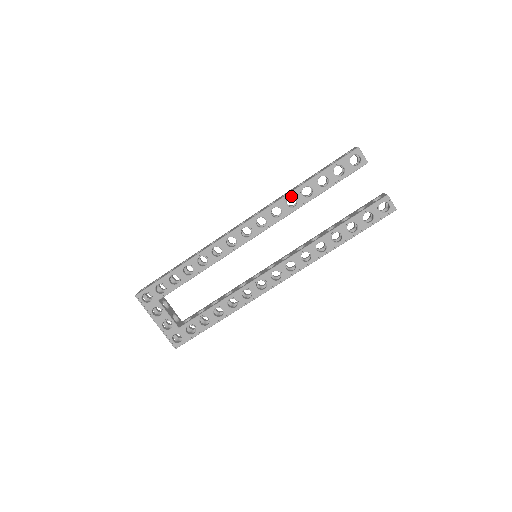
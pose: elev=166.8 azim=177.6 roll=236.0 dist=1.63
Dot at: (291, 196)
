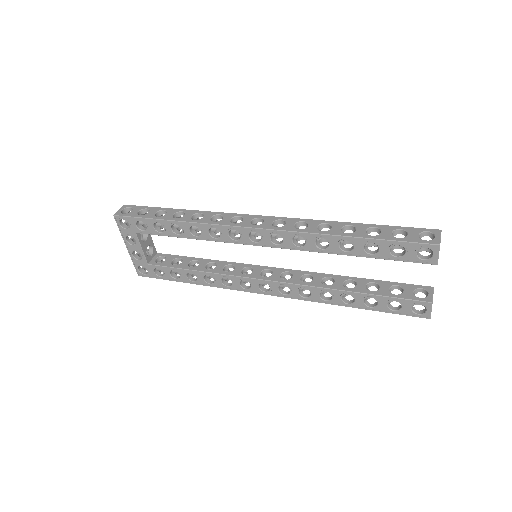
Dot at: (325, 238)
